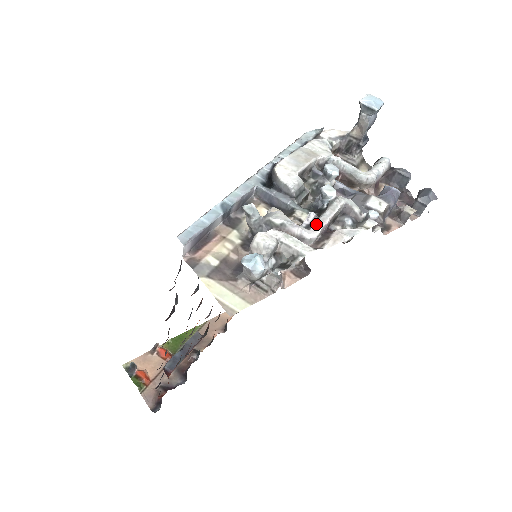
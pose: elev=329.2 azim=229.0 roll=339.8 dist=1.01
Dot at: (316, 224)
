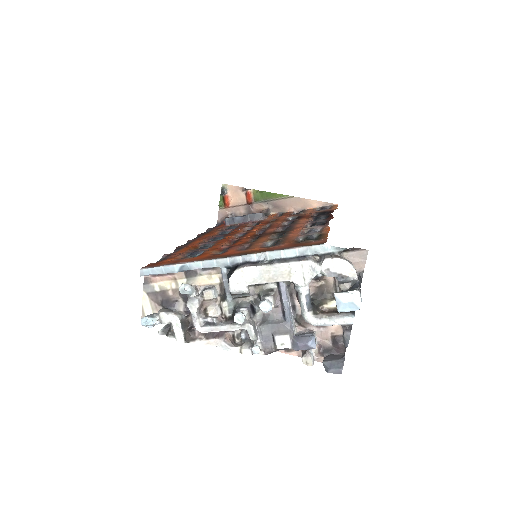
Dot at: (209, 328)
